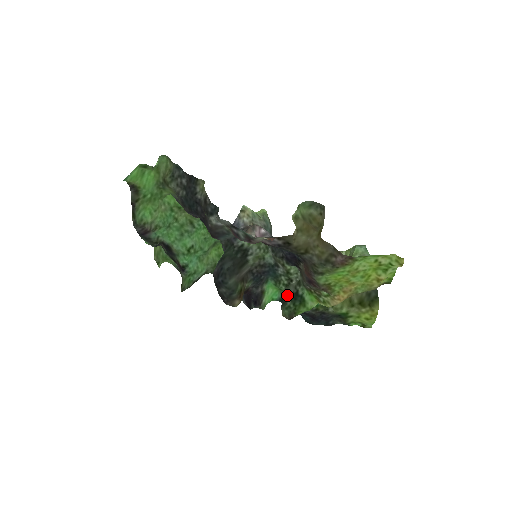
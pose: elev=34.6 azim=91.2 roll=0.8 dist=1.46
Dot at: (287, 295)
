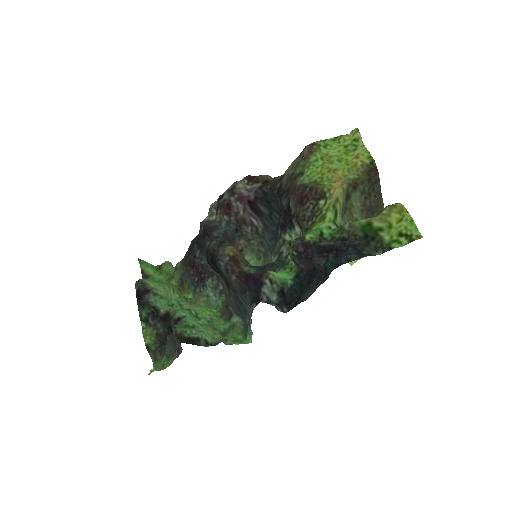
Dot at: occluded
